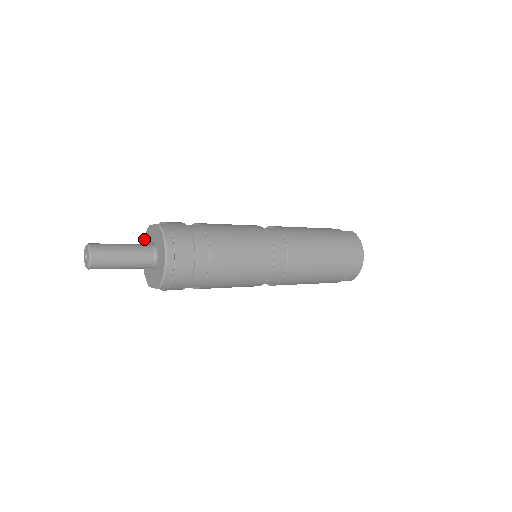
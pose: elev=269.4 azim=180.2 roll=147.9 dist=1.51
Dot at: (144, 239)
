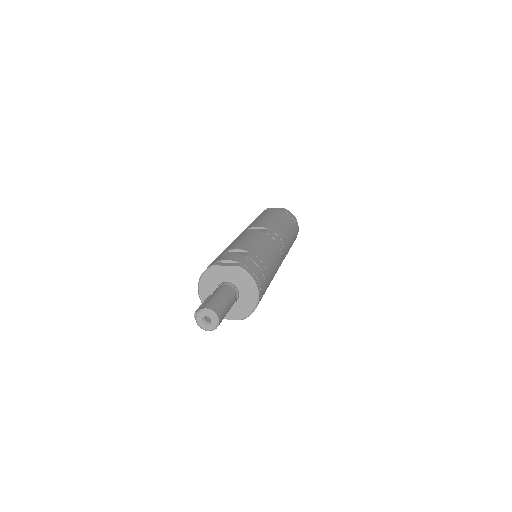
Dot at: (202, 277)
